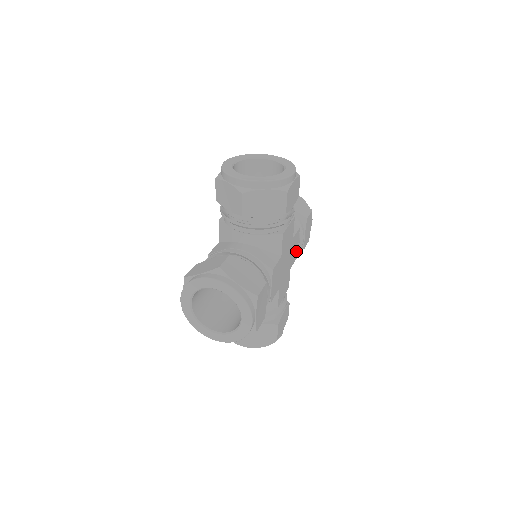
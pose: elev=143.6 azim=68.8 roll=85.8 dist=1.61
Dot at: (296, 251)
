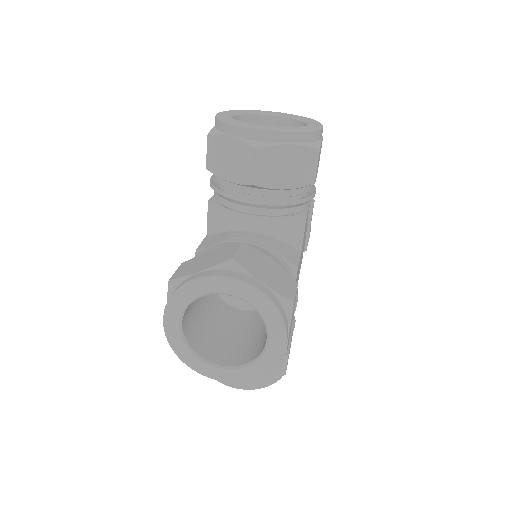
Dot at: (303, 251)
